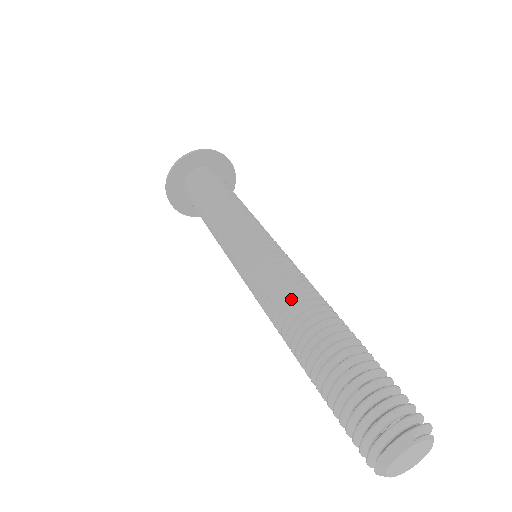
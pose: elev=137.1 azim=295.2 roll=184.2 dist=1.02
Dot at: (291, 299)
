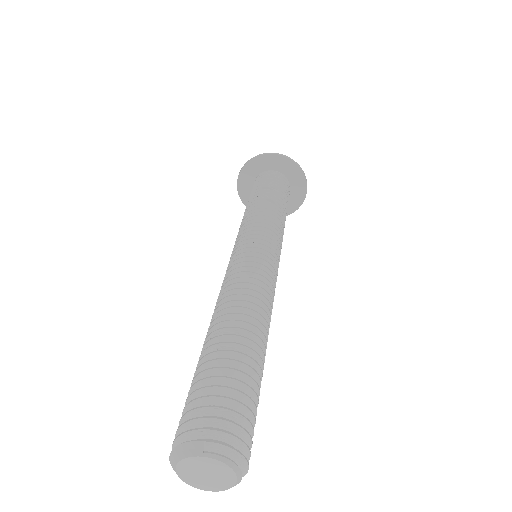
Dot at: (233, 295)
